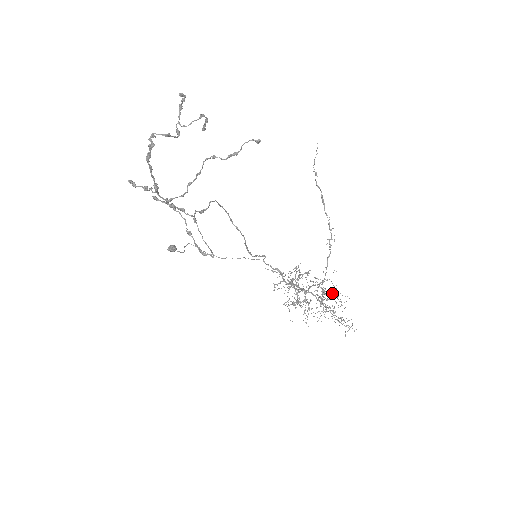
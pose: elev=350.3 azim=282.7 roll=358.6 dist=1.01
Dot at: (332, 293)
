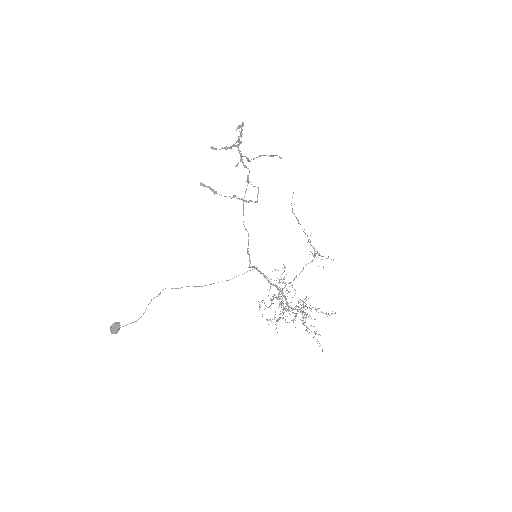
Dot at: (305, 309)
